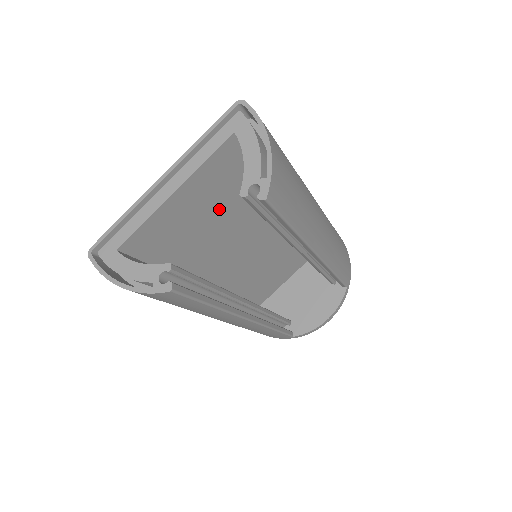
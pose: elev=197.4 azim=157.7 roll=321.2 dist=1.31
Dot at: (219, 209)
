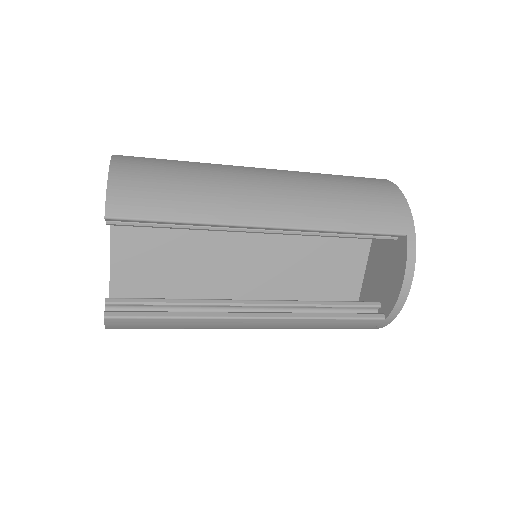
Dot at: (170, 237)
